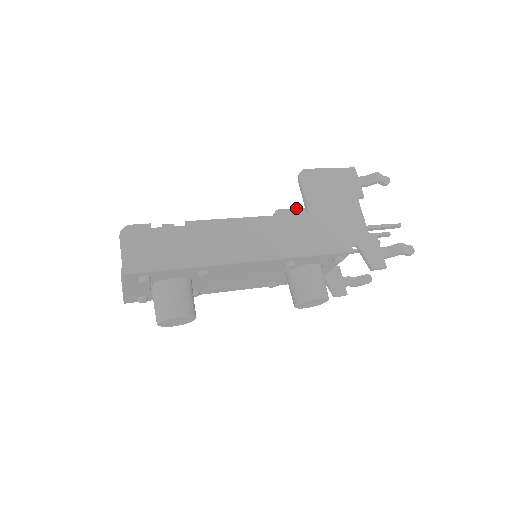
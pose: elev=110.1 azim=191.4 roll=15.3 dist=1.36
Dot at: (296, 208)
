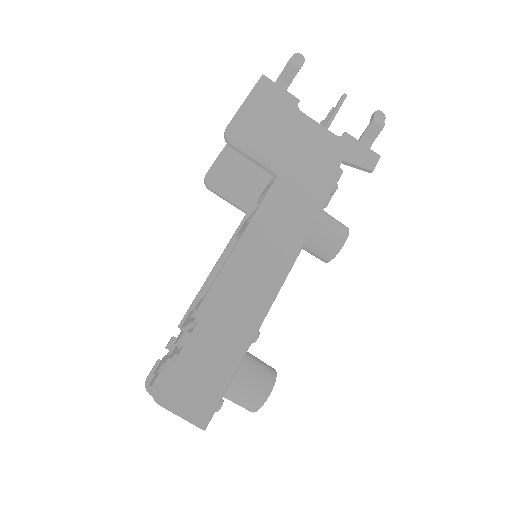
Dot at: (217, 157)
